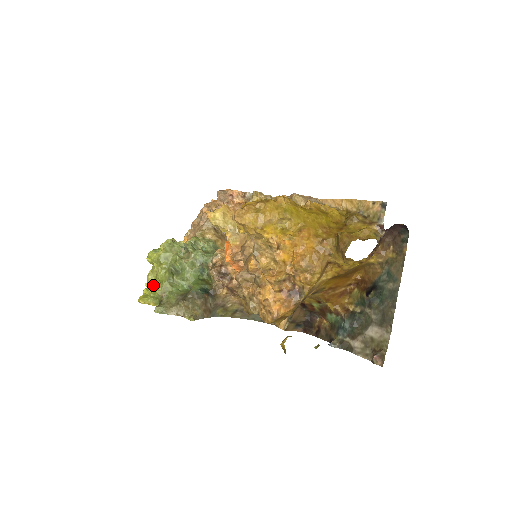
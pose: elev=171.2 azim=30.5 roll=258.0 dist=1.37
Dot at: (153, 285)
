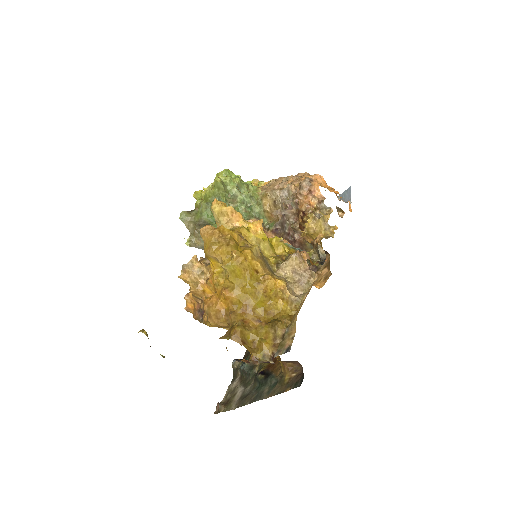
Dot at: (204, 194)
